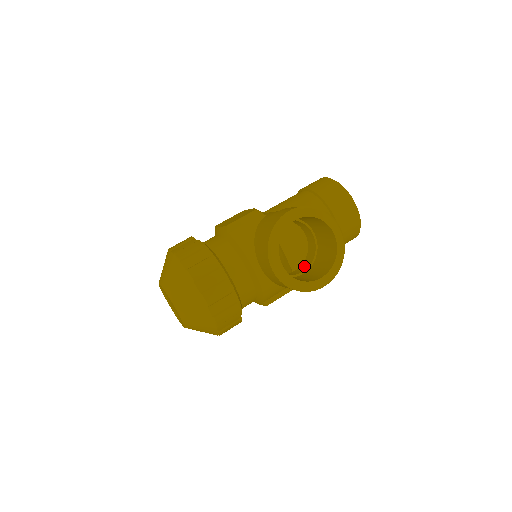
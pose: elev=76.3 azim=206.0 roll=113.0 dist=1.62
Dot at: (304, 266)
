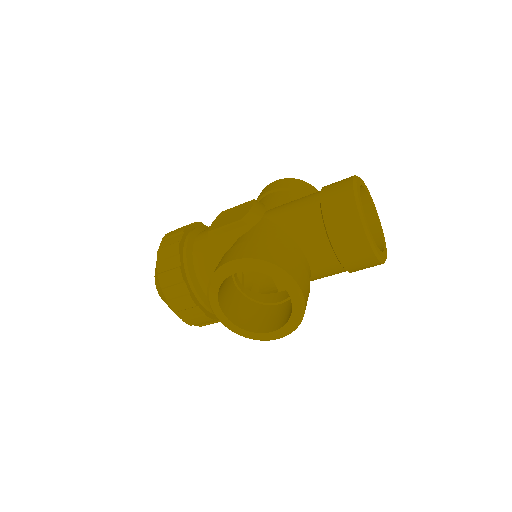
Dot at: (287, 293)
